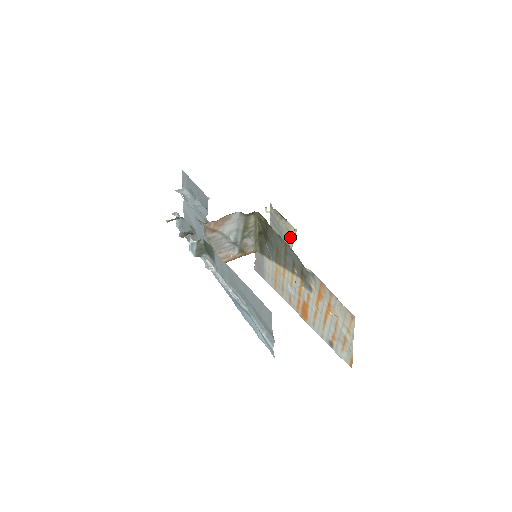
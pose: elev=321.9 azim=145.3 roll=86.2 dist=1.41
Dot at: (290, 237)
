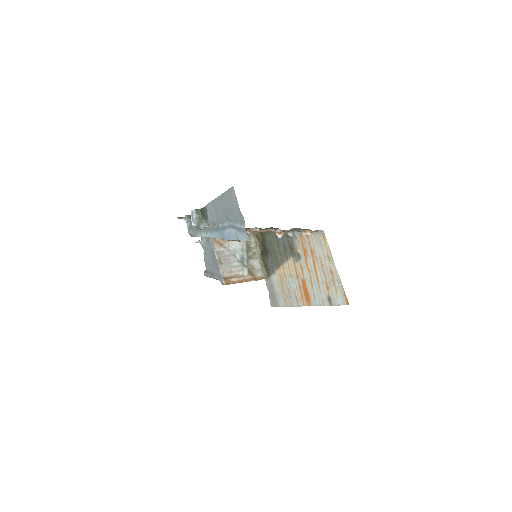
Dot at: occluded
